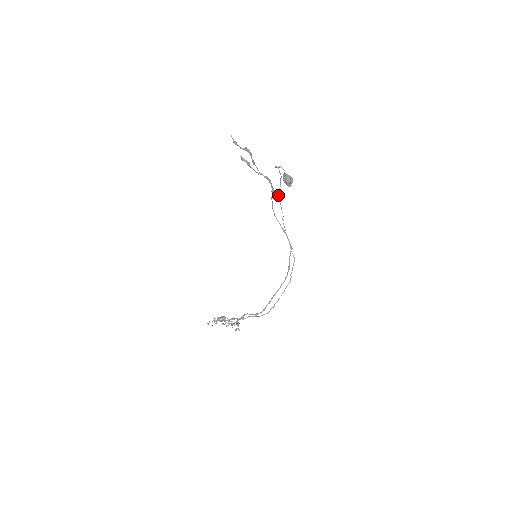
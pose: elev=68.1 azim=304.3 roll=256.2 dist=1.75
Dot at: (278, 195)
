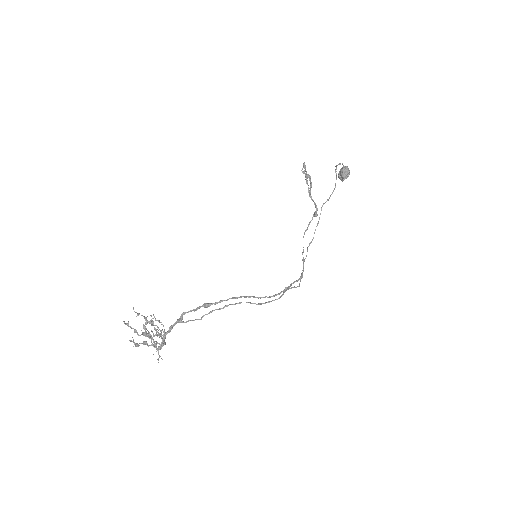
Dot at: occluded
